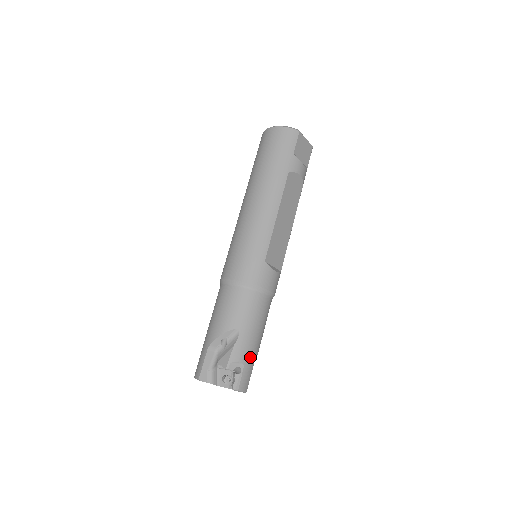
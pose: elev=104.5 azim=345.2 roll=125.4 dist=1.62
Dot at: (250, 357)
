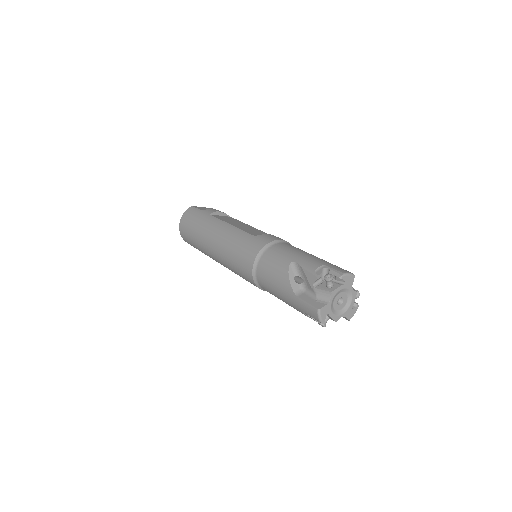
Dot at: (322, 262)
